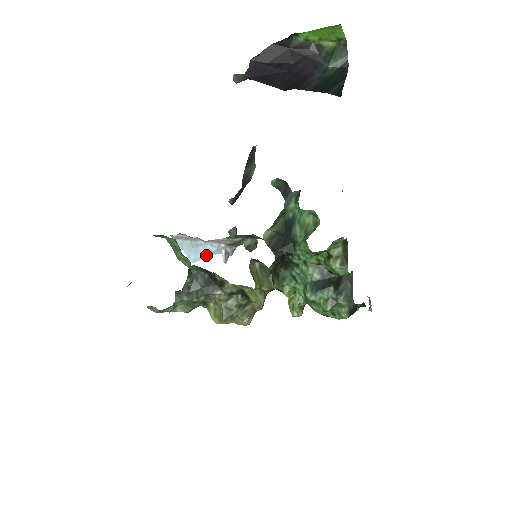
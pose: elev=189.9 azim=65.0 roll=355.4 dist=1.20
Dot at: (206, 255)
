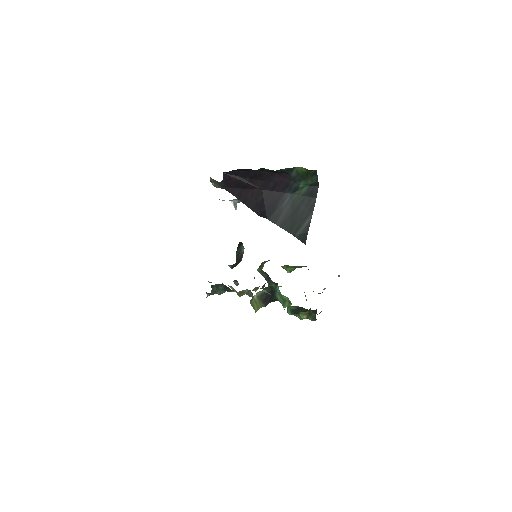
Dot at: occluded
